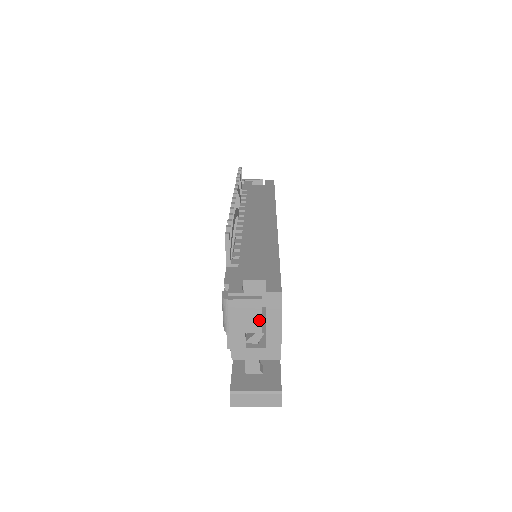
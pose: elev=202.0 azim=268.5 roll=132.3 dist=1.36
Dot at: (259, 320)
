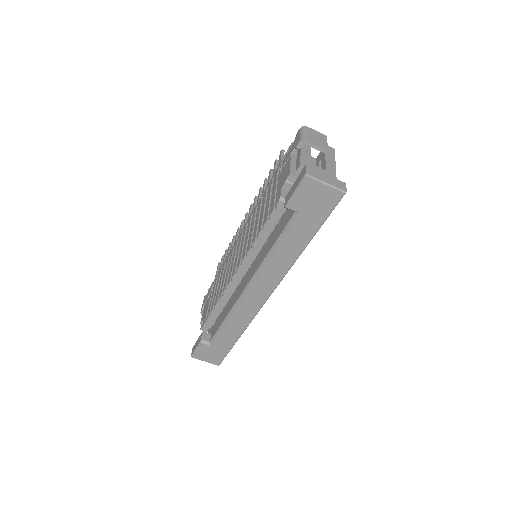
Dot at: (326, 144)
